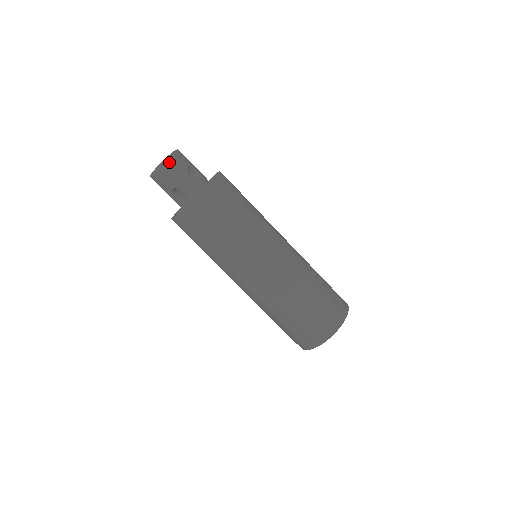
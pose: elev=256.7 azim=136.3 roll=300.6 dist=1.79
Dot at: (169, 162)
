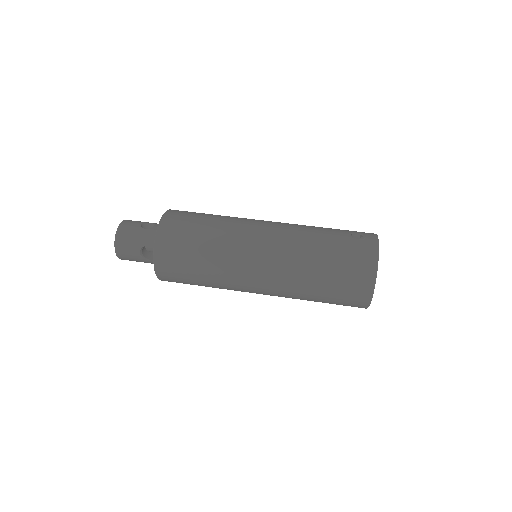
Dot at: (121, 232)
